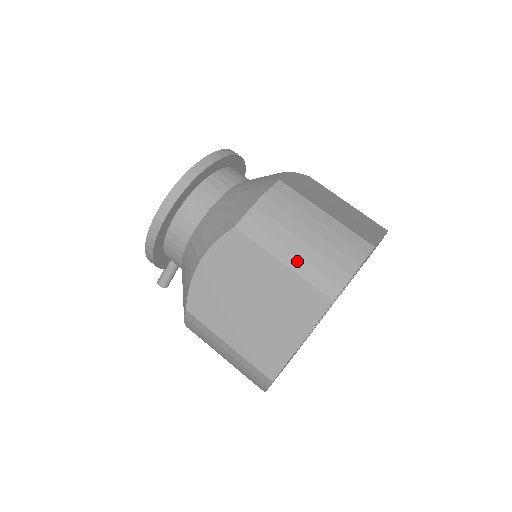
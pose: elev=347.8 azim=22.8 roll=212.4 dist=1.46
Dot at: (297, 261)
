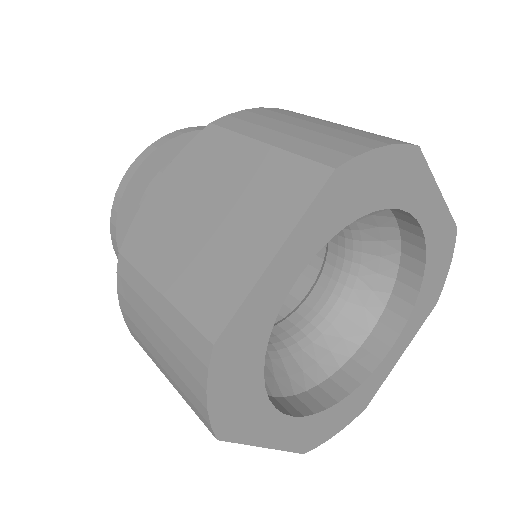
Dot at: (286, 139)
